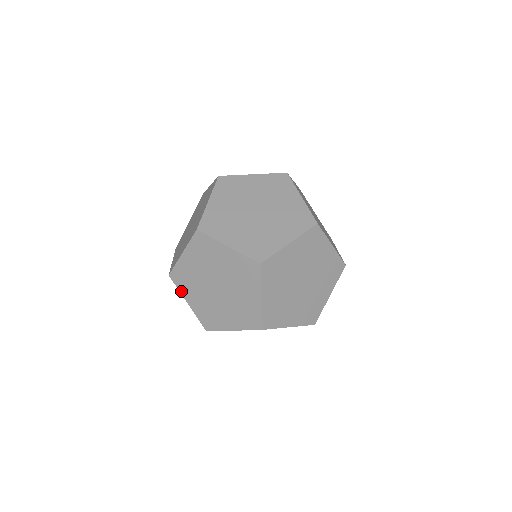
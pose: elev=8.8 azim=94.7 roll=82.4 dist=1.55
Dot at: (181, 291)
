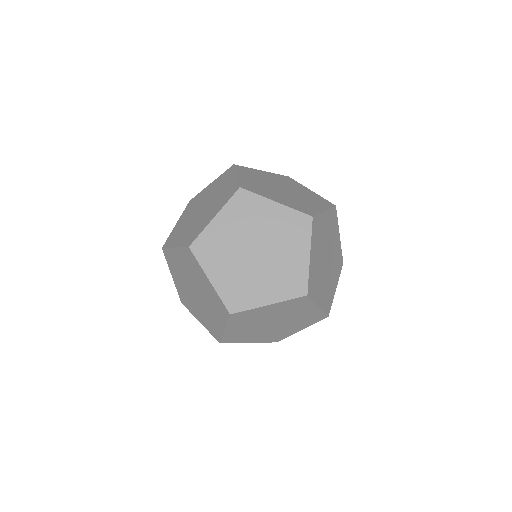
Dot at: (203, 265)
